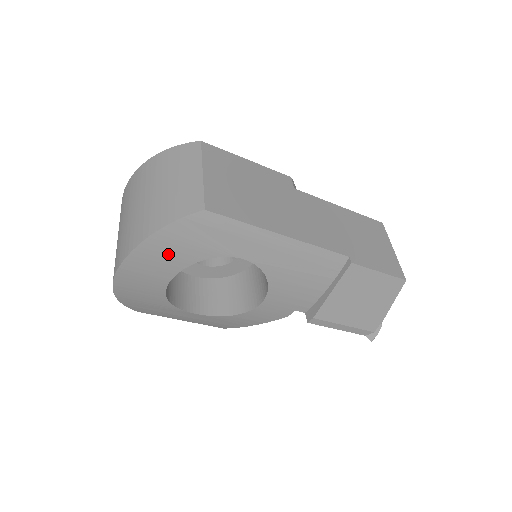
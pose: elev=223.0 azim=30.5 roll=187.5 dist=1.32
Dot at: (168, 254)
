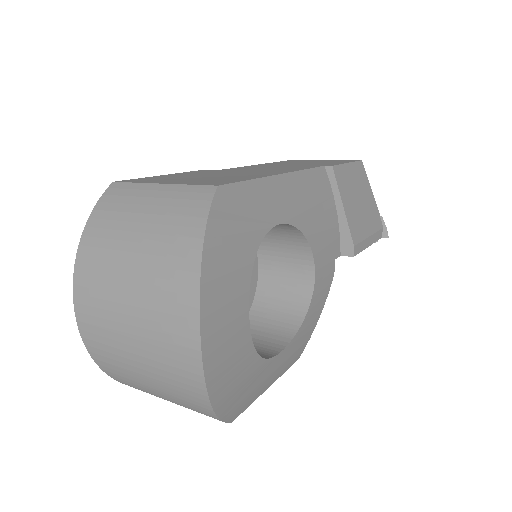
Dot at: (229, 272)
